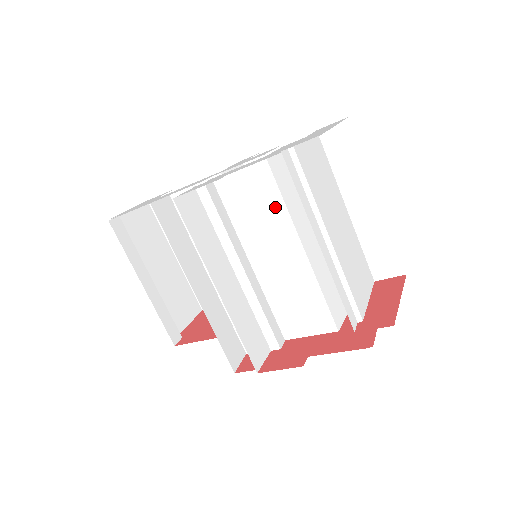
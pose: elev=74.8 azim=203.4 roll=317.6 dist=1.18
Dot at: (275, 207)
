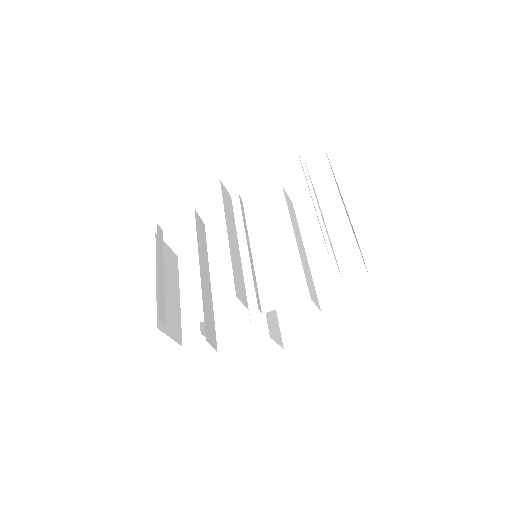
Dot at: (281, 213)
